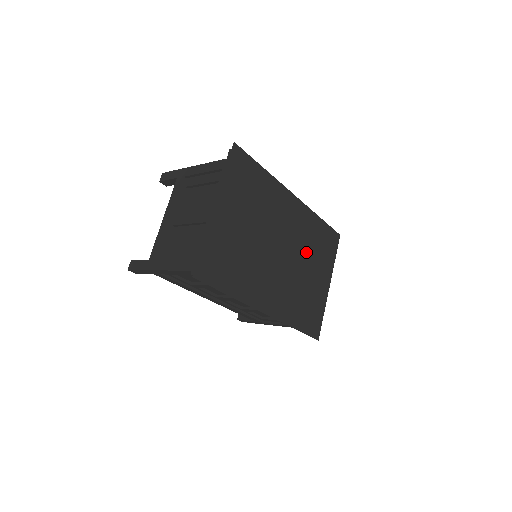
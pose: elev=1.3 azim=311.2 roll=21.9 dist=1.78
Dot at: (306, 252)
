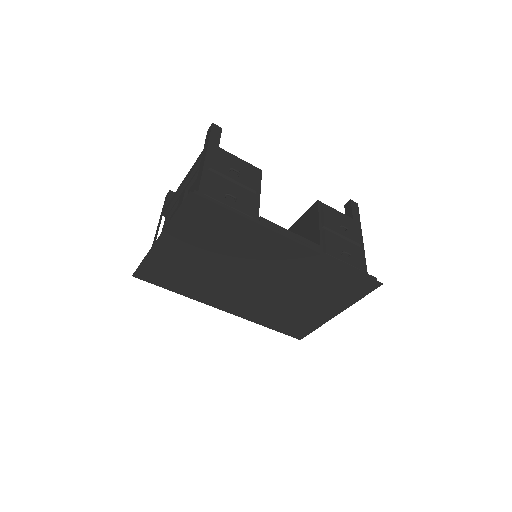
Dot at: (302, 286)
